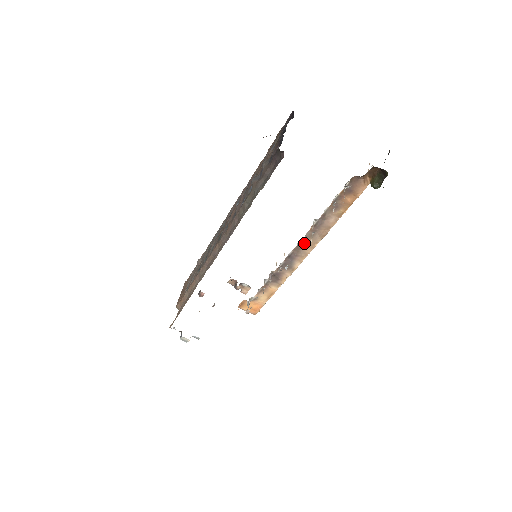
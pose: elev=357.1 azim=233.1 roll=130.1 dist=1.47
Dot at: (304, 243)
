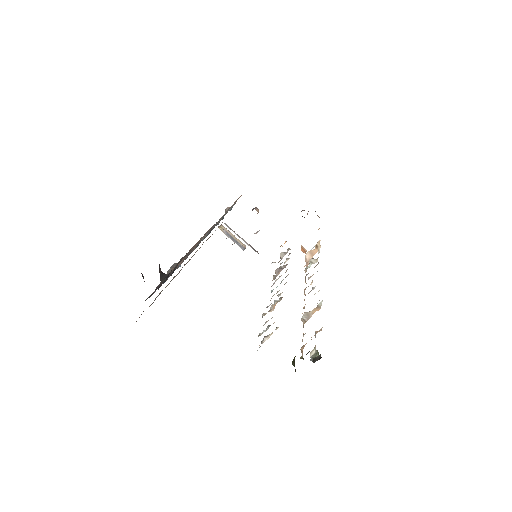
Dot at: occluded
